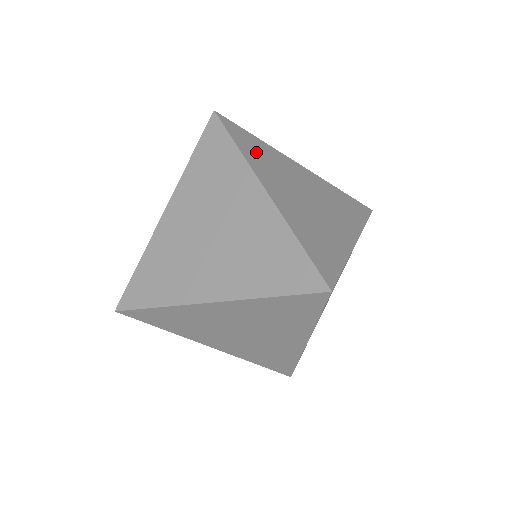
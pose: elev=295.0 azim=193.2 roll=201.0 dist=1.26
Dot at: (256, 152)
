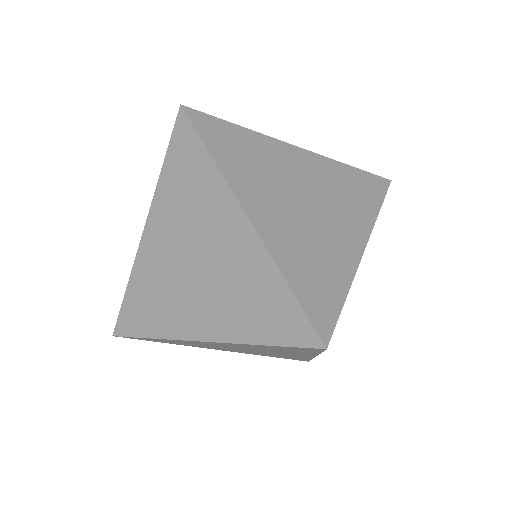
Dot at: occluded
